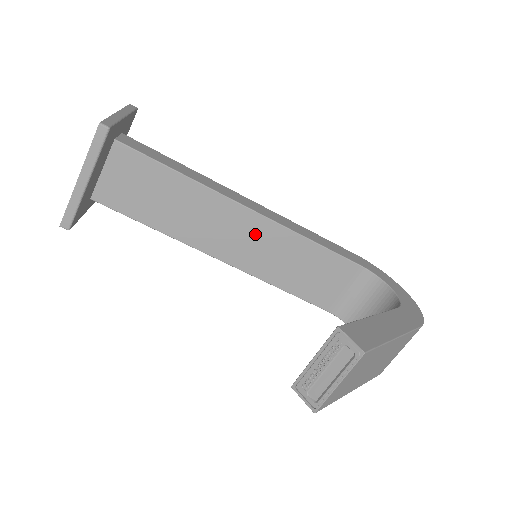
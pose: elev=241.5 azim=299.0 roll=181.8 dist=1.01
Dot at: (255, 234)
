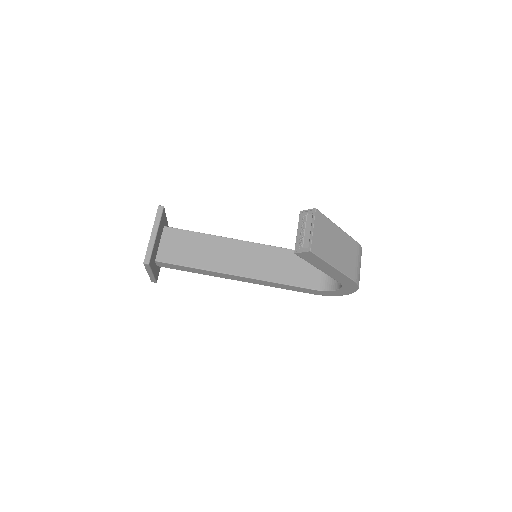
Dot at: (252, 254)
